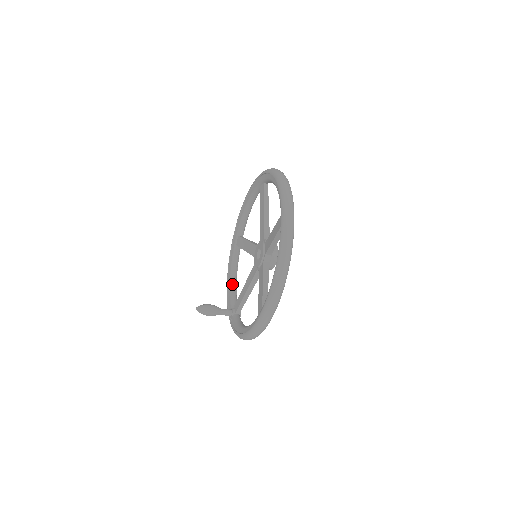
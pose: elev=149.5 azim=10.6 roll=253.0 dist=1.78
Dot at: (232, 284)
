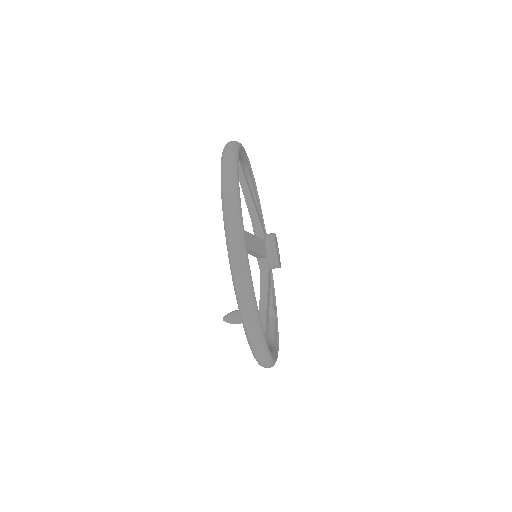
Dot at: occluded
